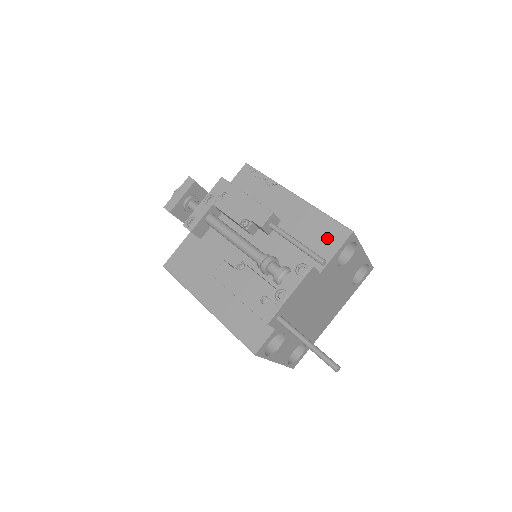
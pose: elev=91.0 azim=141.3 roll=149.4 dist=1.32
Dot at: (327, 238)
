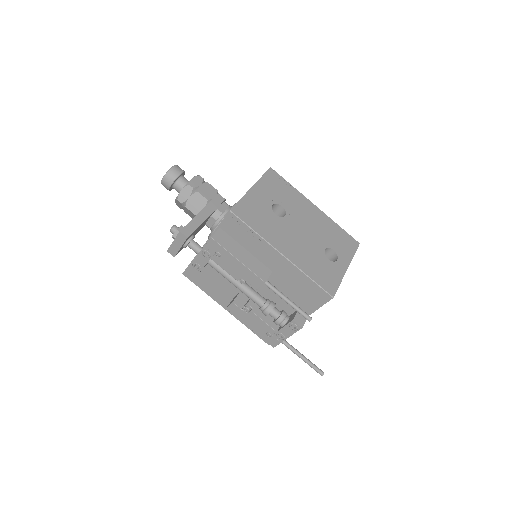
Dot at: (312, 296)
